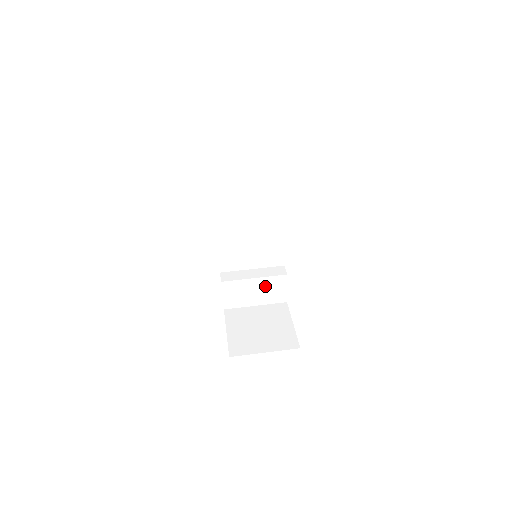
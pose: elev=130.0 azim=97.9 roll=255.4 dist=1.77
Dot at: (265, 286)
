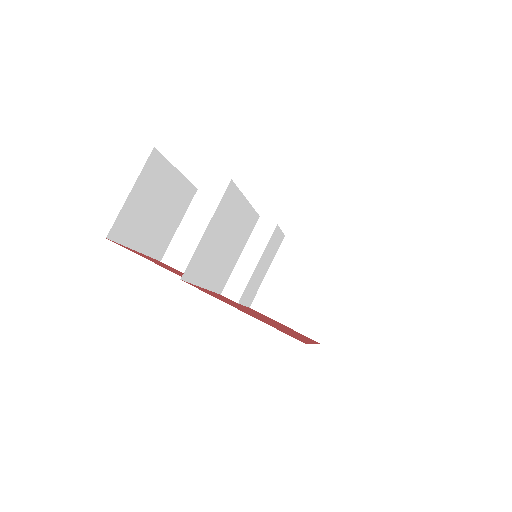
Dot at: (267, 254)
